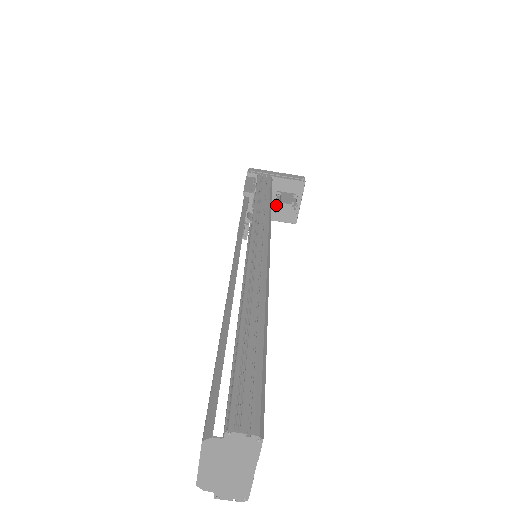
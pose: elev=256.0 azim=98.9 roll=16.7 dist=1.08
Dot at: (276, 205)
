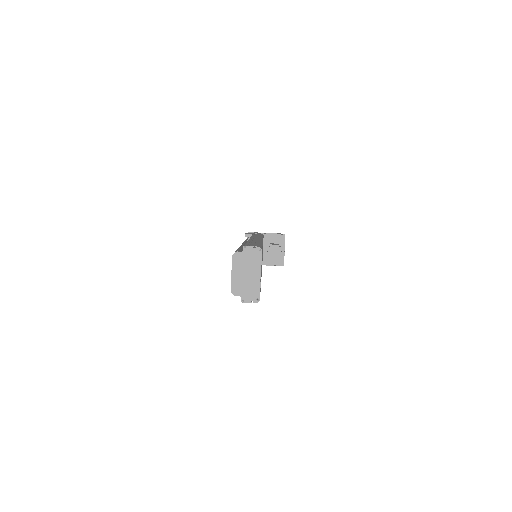
Dot at: (268, 248)
